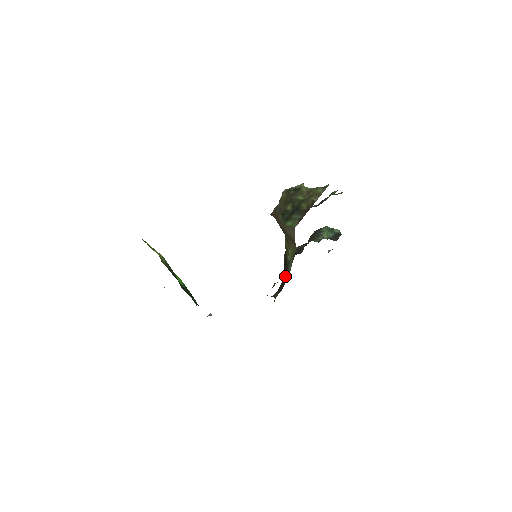
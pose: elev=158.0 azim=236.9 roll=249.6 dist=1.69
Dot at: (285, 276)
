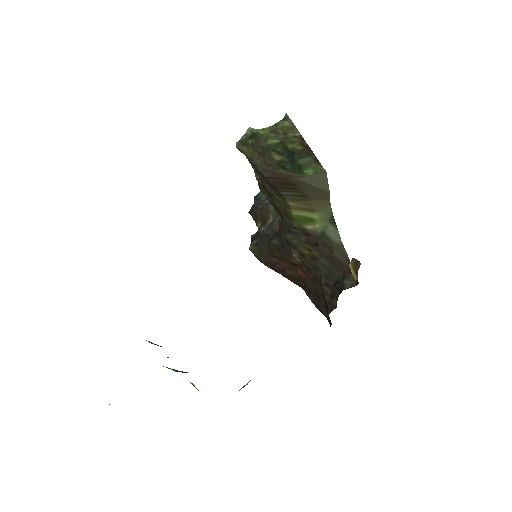
Dot at: (332, 254)
